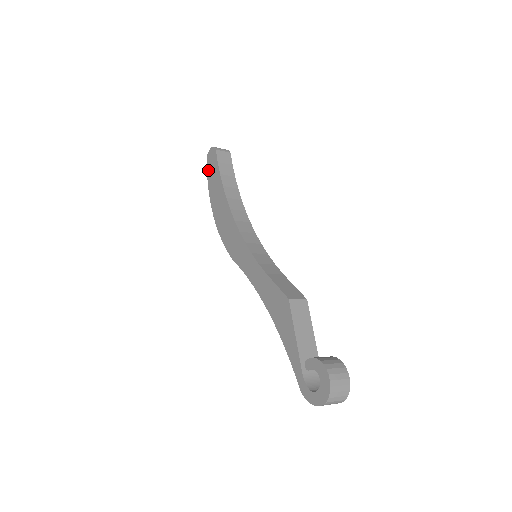
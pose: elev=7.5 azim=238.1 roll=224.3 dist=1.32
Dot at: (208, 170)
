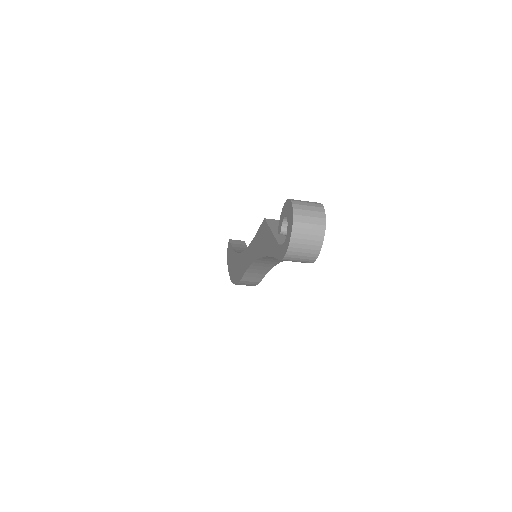
Dot at: (227, 260)
